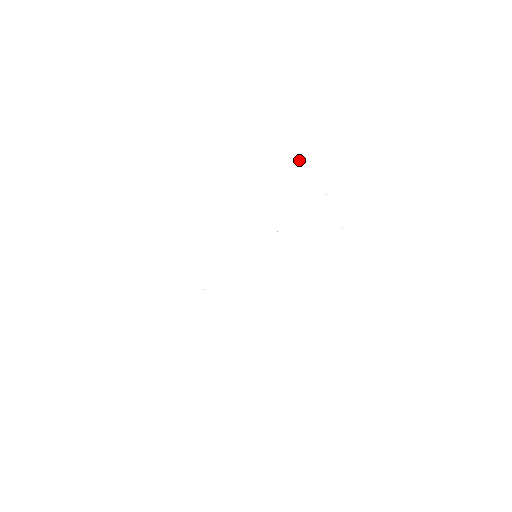
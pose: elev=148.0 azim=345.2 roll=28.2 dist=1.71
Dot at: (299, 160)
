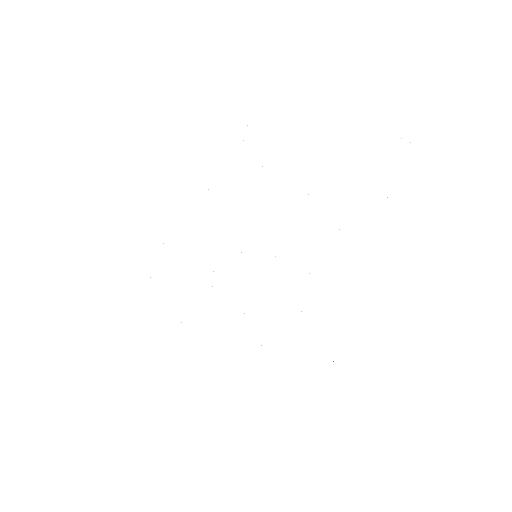
Dot at: occluded
